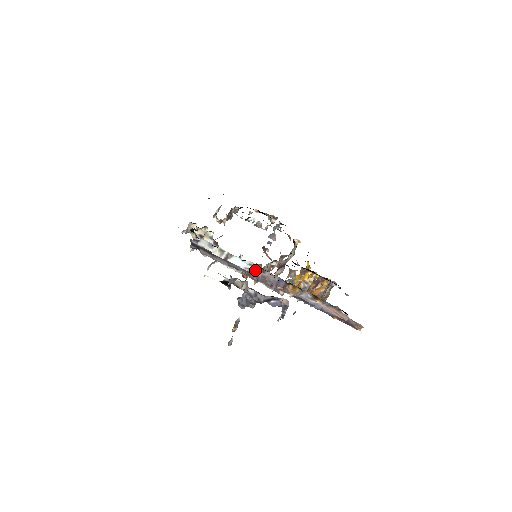
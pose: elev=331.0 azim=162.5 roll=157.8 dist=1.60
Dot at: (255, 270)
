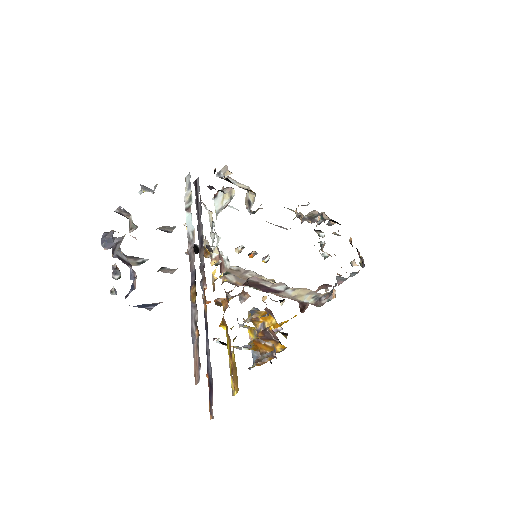
Dot at: (192, 243)
